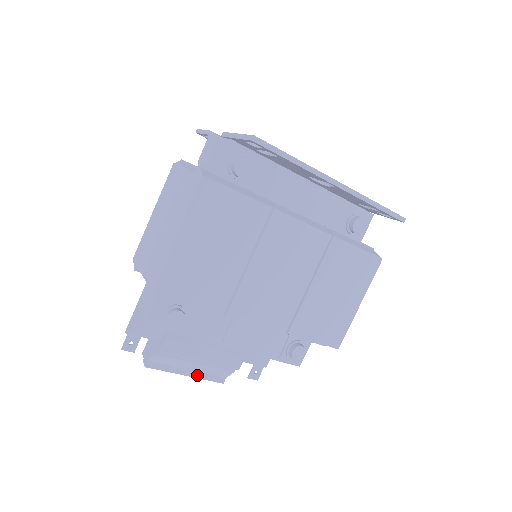
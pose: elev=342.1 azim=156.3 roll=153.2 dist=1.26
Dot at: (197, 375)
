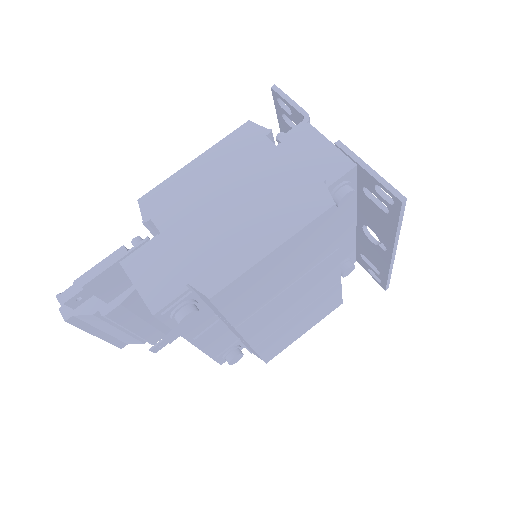
Dot at: (106, 337)
